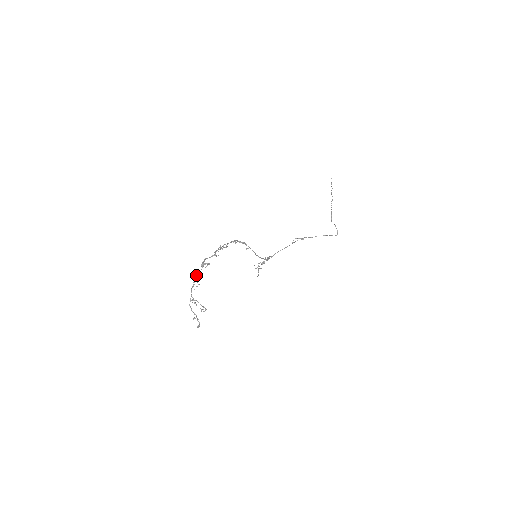
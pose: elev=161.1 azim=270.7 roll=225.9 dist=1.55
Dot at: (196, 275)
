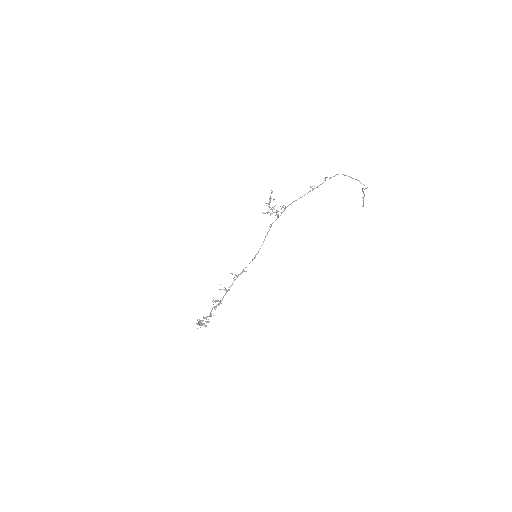
Dot at: occluded
